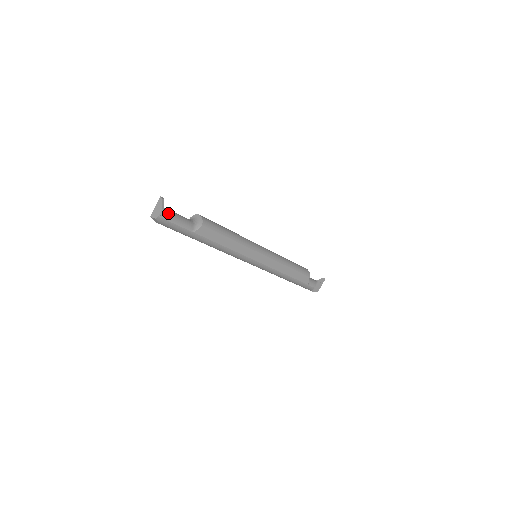
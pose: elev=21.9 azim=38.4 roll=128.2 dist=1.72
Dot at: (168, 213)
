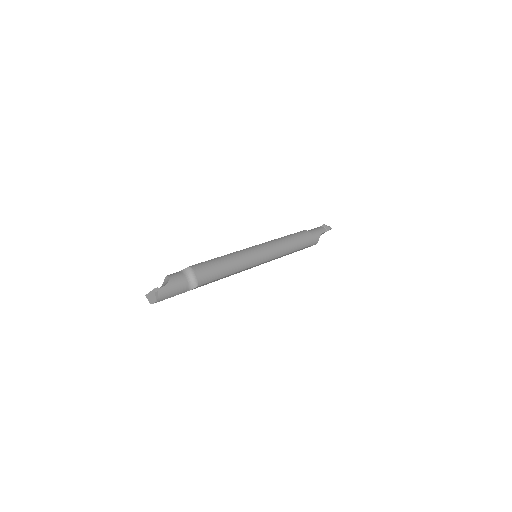
Dot at: (162, 295)
